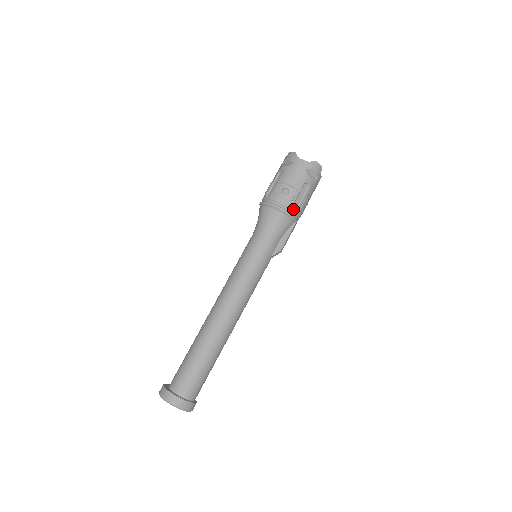
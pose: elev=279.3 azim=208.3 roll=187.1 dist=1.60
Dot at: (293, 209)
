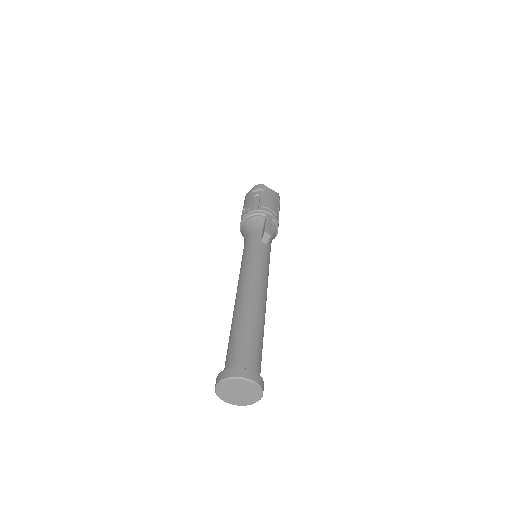
Dot at: (254, 210)
